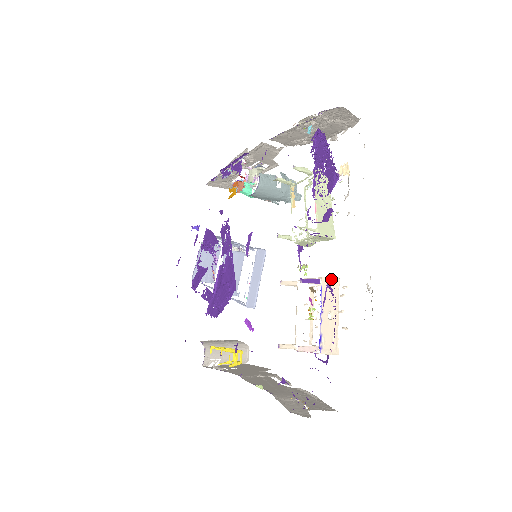
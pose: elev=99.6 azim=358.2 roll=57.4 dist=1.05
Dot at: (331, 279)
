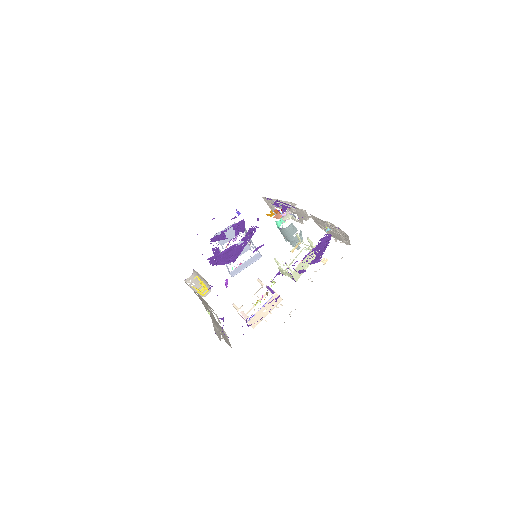
Dot at: (279, 297)
